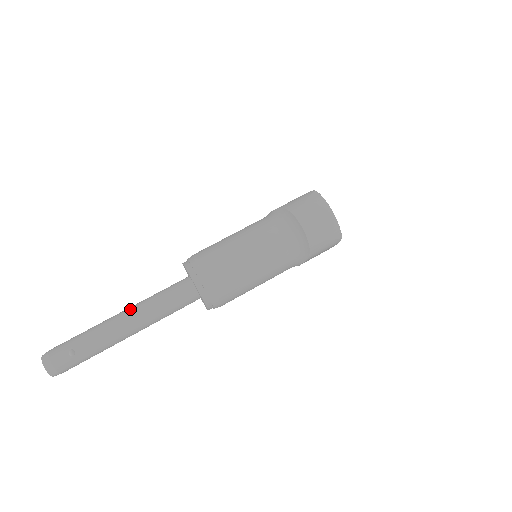
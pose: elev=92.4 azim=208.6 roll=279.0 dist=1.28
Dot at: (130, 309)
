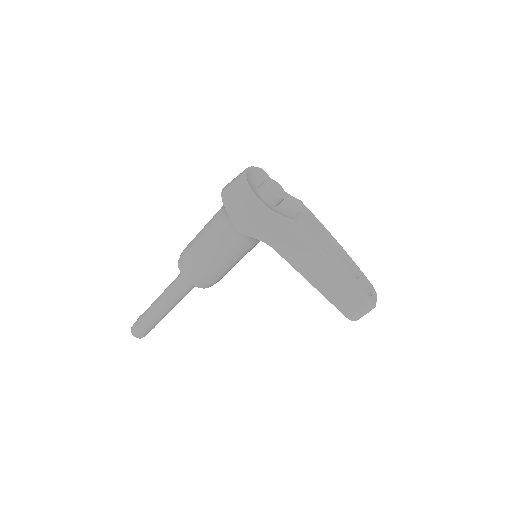
Dot at: occluded
